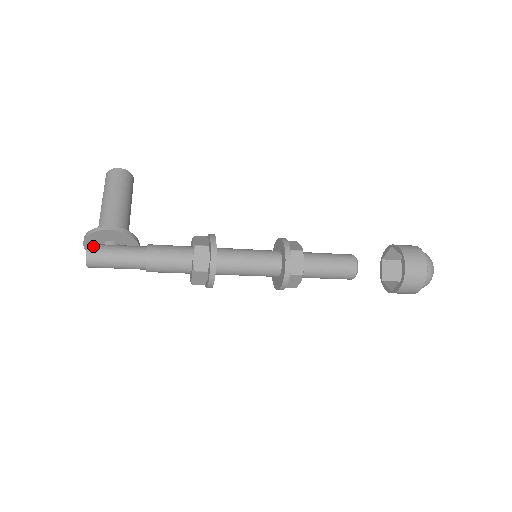
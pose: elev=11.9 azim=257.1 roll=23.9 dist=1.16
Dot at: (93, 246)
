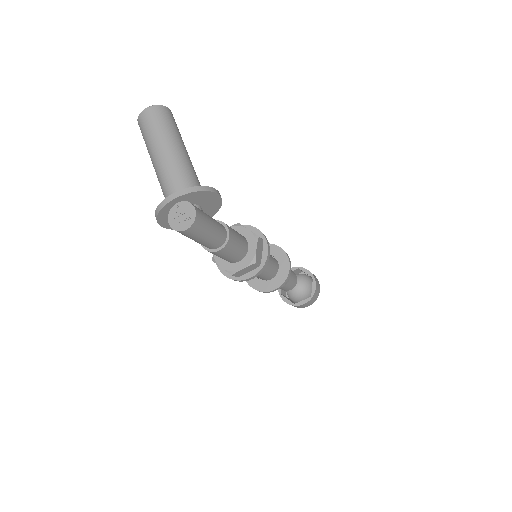
Dot at: occluded
